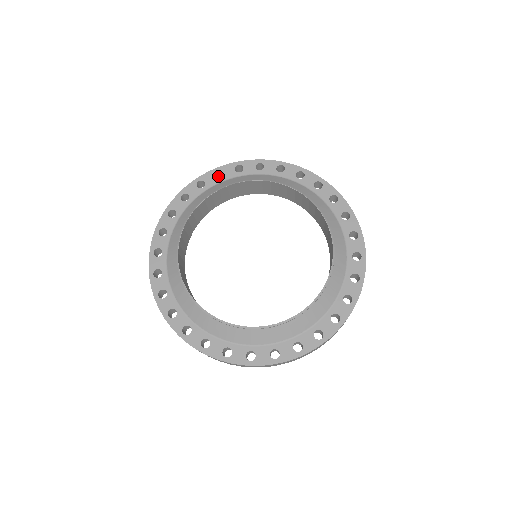
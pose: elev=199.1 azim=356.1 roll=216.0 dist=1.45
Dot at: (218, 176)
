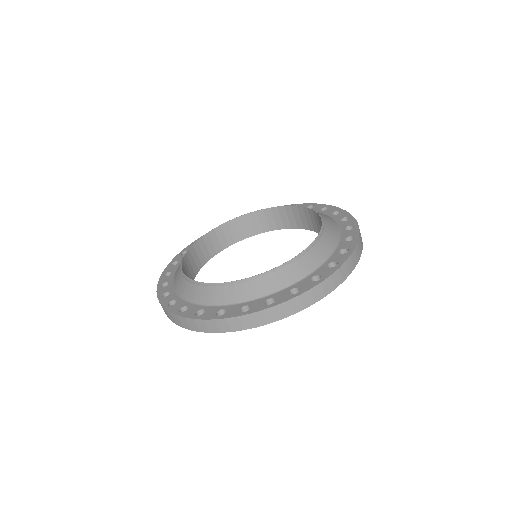
Dot at: occluded
